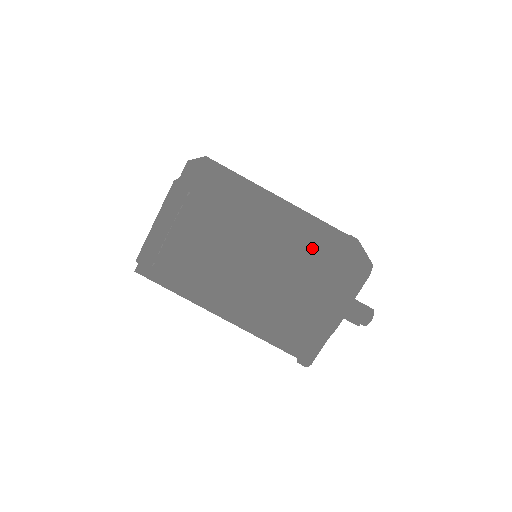
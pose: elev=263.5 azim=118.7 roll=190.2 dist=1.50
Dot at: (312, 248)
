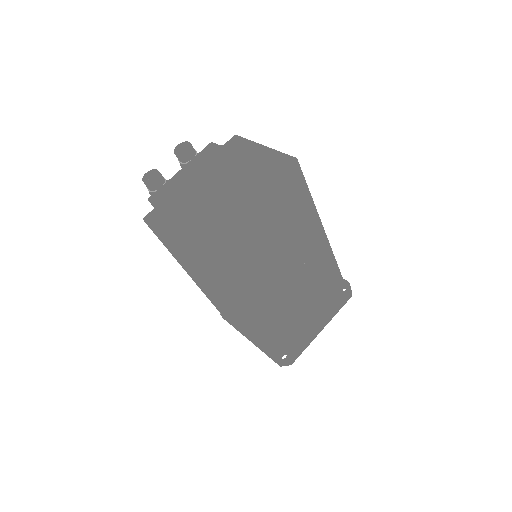
Dot at: occluded
